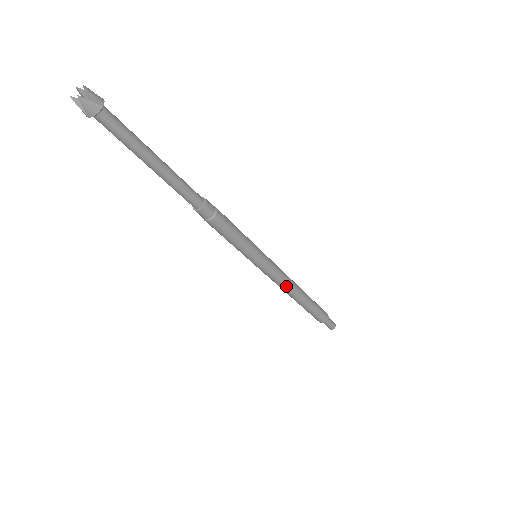
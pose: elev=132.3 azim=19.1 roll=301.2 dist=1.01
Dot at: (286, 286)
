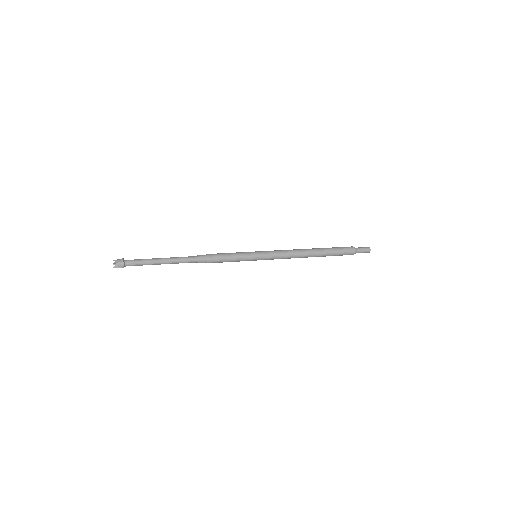
Dot at: occluded
